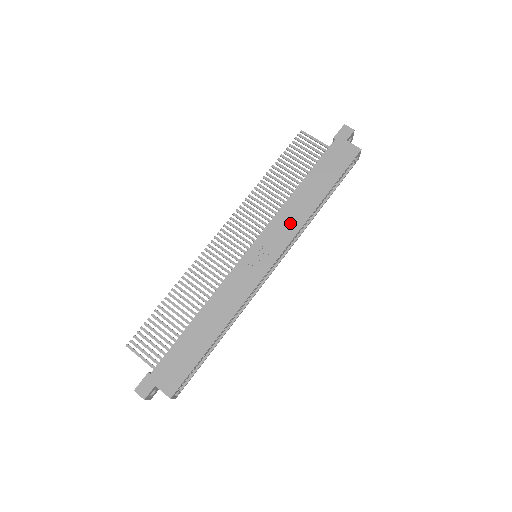
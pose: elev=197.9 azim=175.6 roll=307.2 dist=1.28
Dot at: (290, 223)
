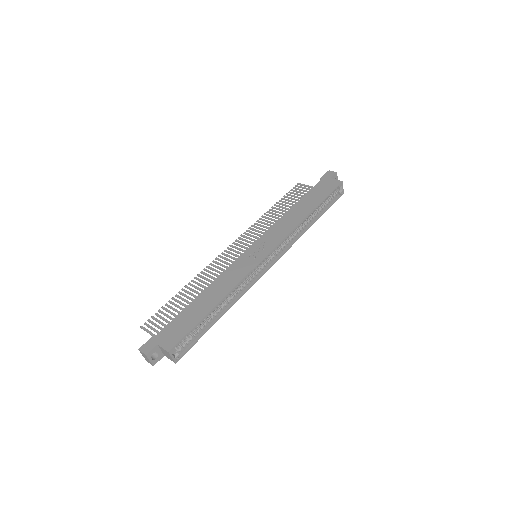
Dot at: (283, 228)
